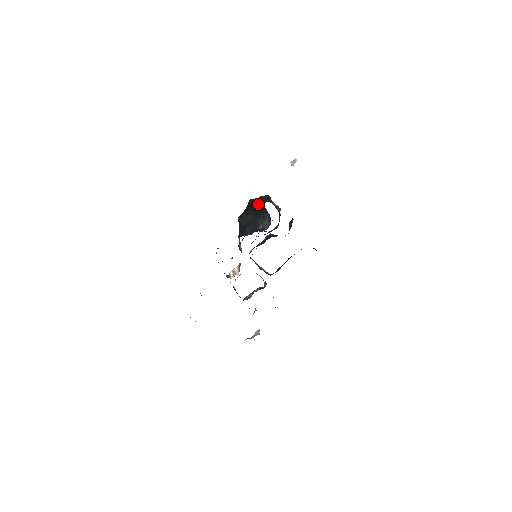
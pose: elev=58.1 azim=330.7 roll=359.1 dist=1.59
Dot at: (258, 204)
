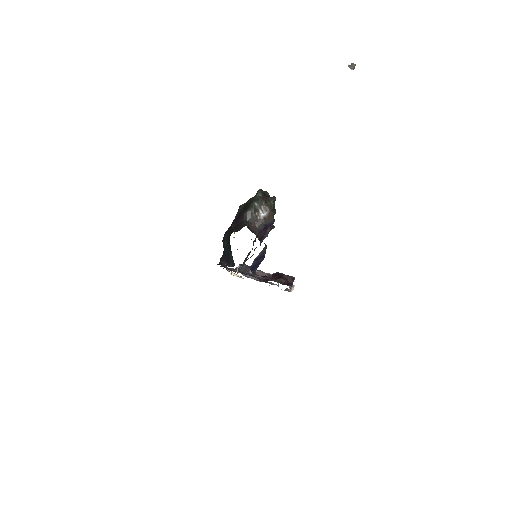
Dot at: (233, 230)
